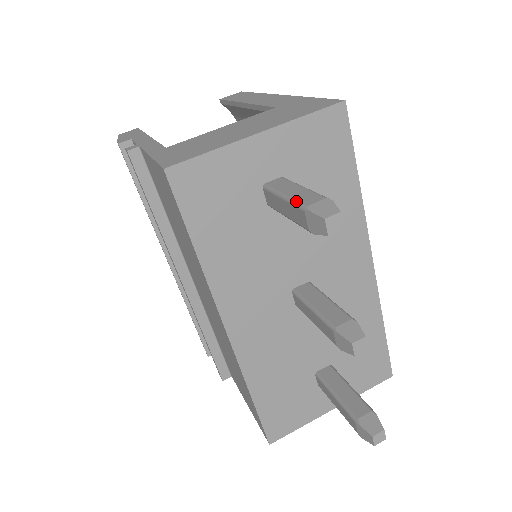
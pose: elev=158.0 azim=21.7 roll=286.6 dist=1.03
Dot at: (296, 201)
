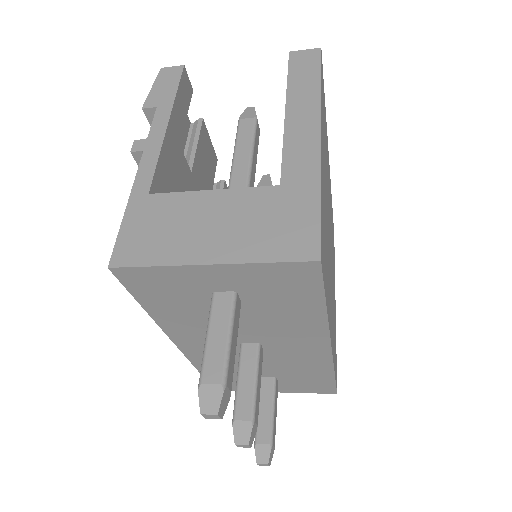
Dot at: (203, 363)
